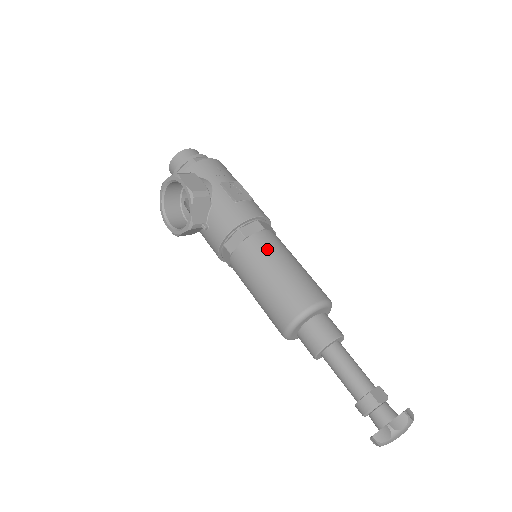
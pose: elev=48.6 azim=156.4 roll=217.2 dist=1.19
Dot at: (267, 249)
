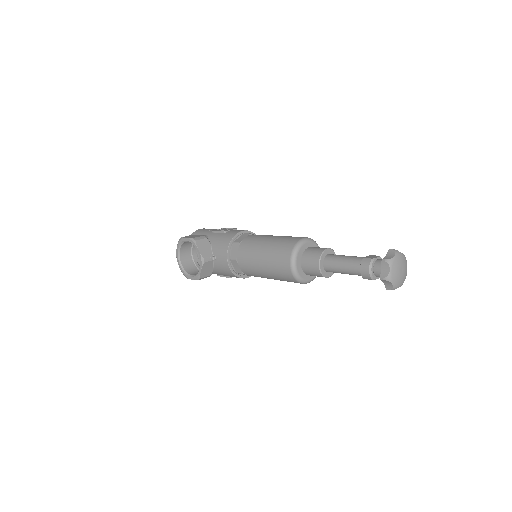
Dot at: (256, 239)
